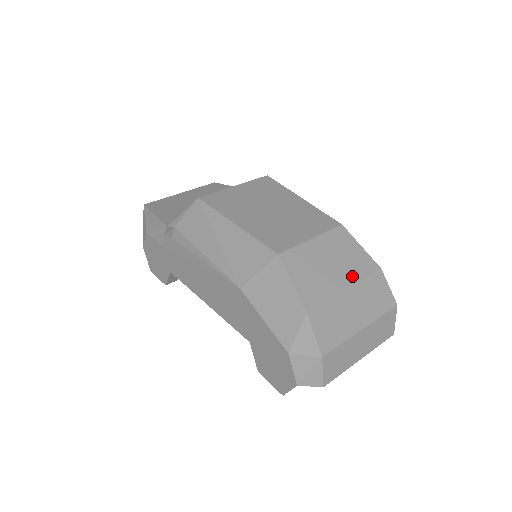
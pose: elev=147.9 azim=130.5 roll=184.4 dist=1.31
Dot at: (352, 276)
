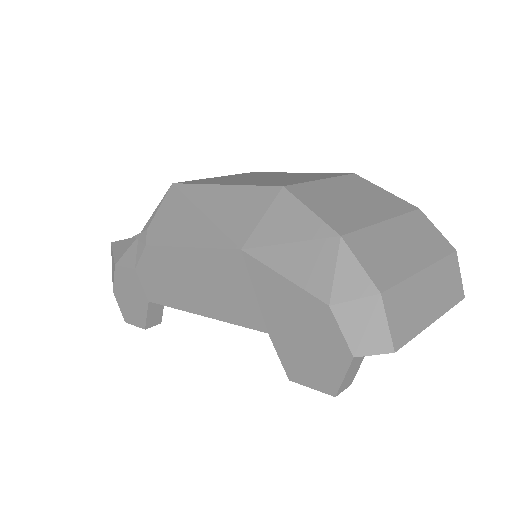
Dot at: (386, 211)
